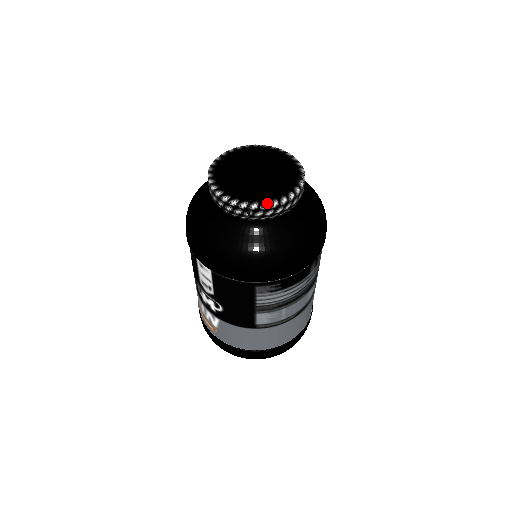
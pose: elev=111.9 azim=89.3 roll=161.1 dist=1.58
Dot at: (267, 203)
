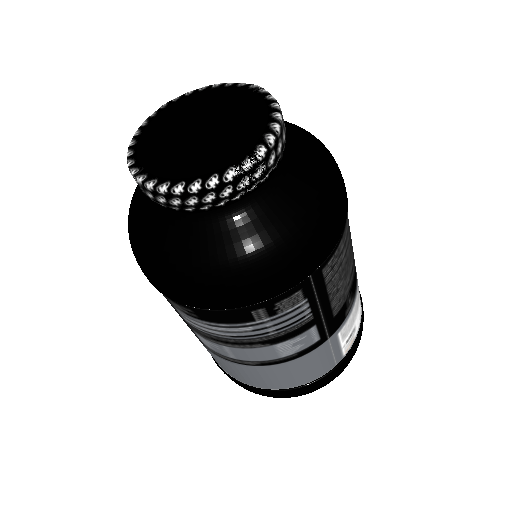
Dot at: (154, 182)
